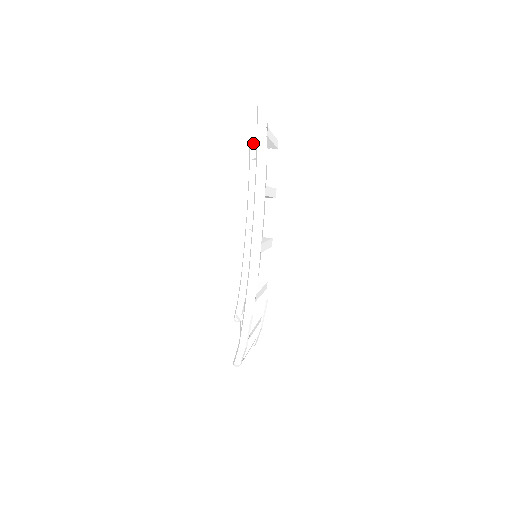
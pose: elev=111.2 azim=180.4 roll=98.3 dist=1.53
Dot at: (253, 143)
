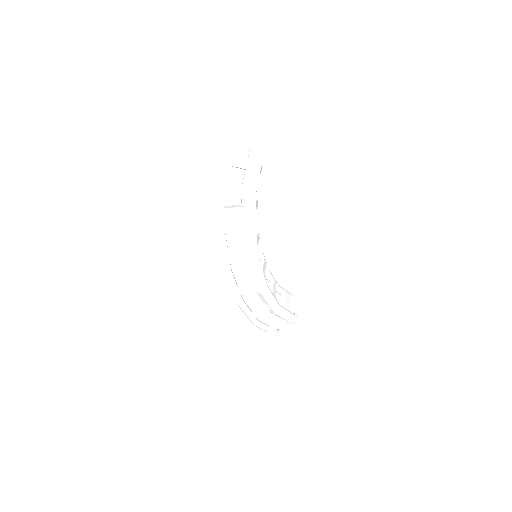
Dot at: occluded
